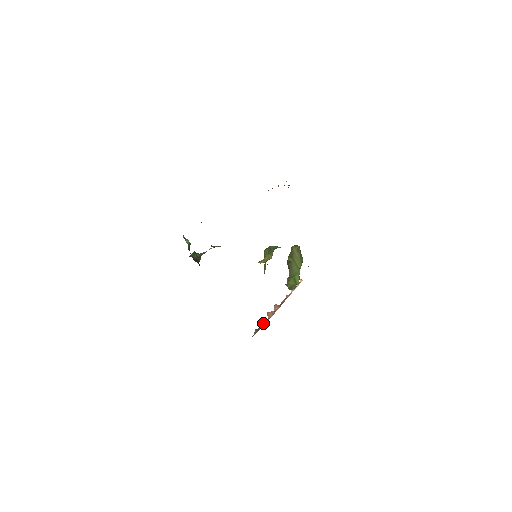
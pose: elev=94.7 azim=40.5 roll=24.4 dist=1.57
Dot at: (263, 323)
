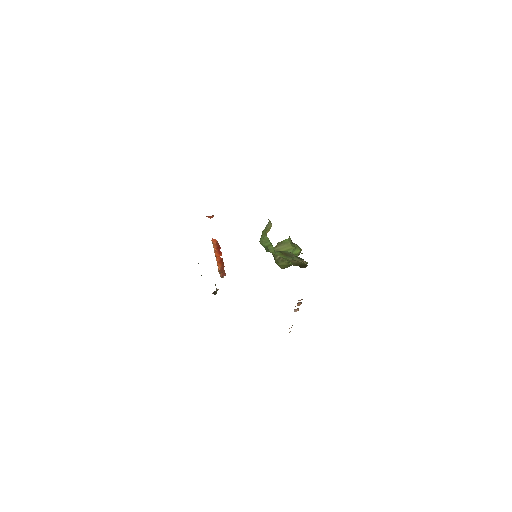
Dot at: occluded
